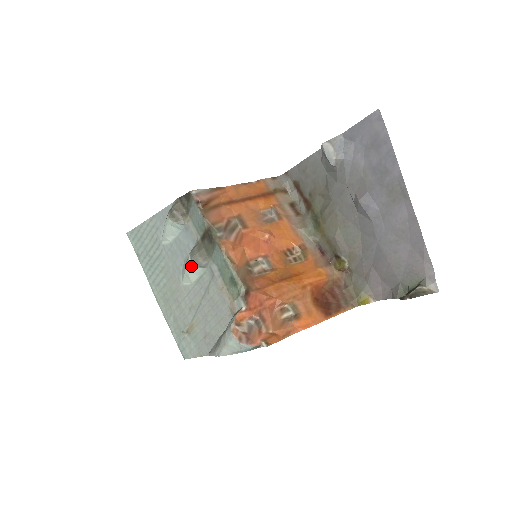
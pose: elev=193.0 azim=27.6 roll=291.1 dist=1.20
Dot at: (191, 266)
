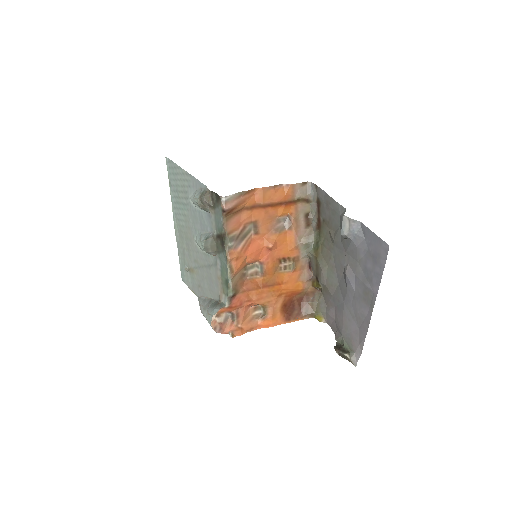
Dot at: (203, 248)
